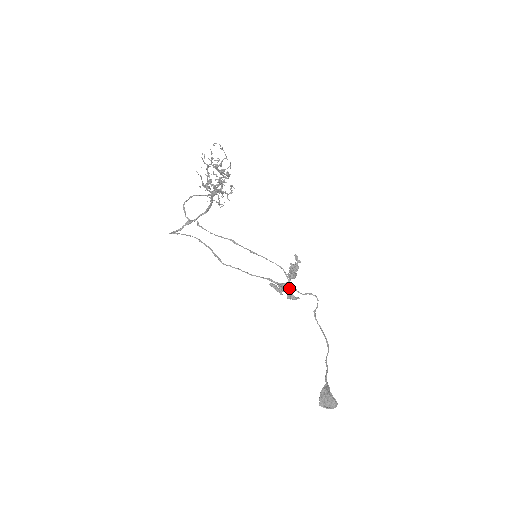
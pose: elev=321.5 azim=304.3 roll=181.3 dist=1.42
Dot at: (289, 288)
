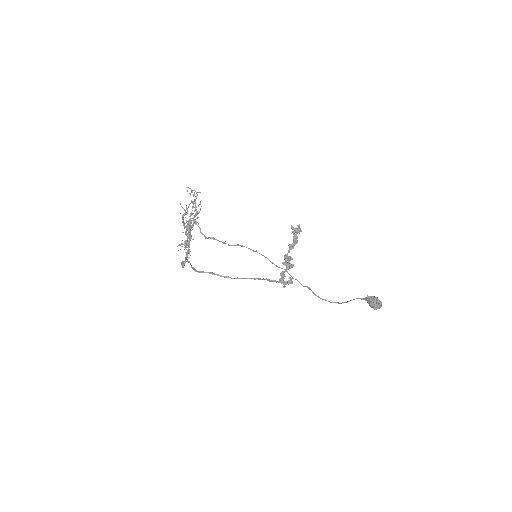
Dot at: (292, 264)
